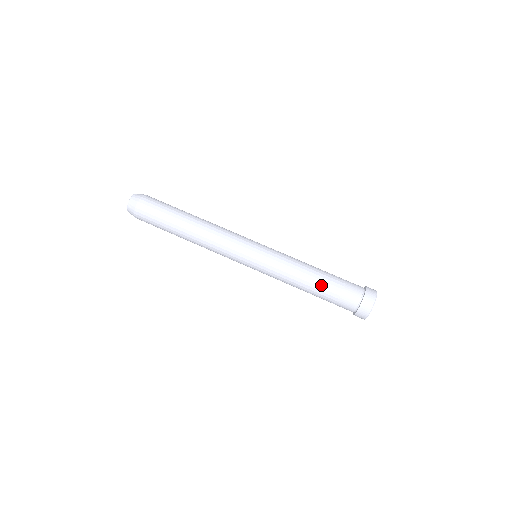
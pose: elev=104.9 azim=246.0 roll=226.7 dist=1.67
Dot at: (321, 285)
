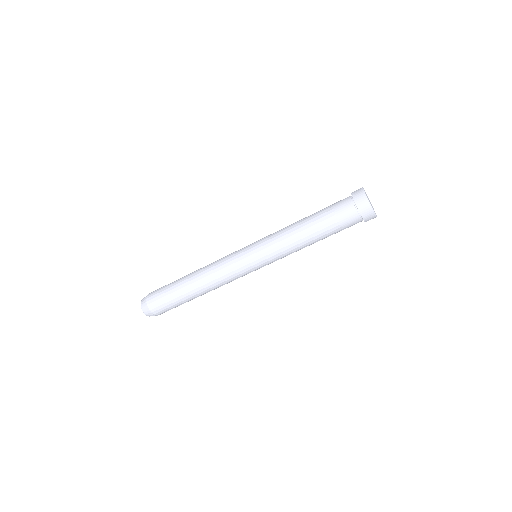
Dot at: (323, 238)
